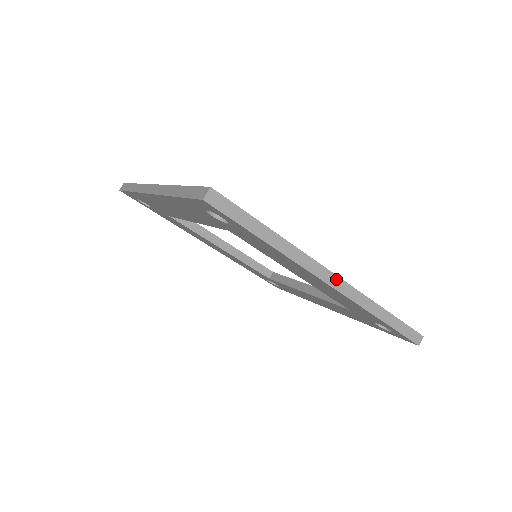
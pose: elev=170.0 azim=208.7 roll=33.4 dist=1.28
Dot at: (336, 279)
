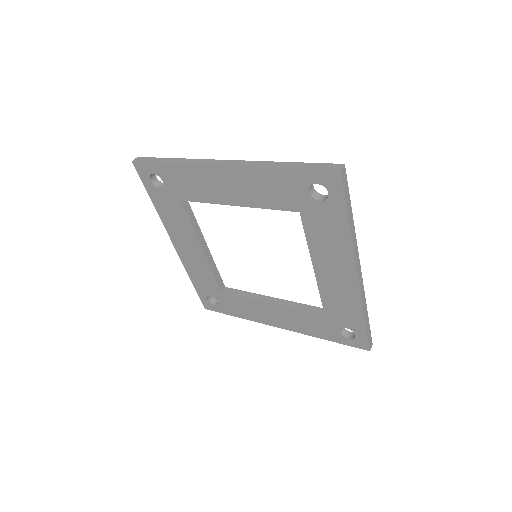
Dot at: (360, 273)
